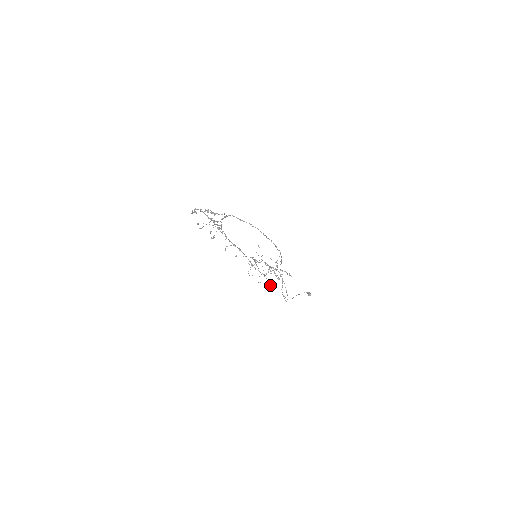
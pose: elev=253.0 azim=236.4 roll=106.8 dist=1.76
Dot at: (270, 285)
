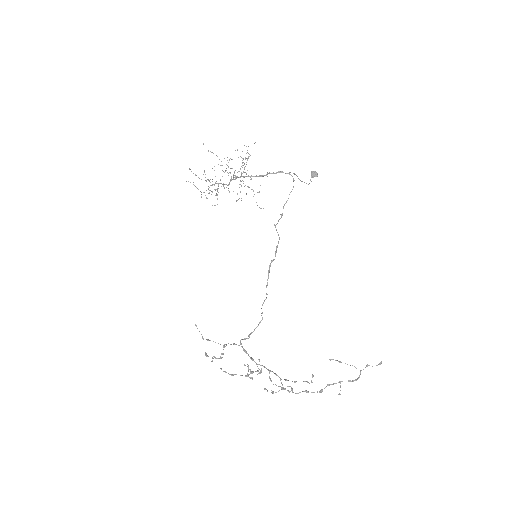
Dot at: (381, 363)
